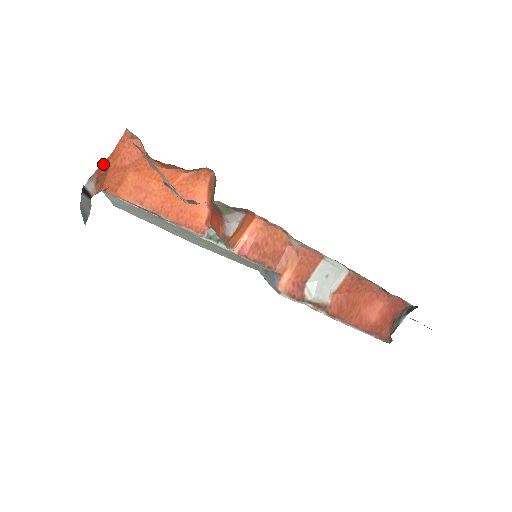
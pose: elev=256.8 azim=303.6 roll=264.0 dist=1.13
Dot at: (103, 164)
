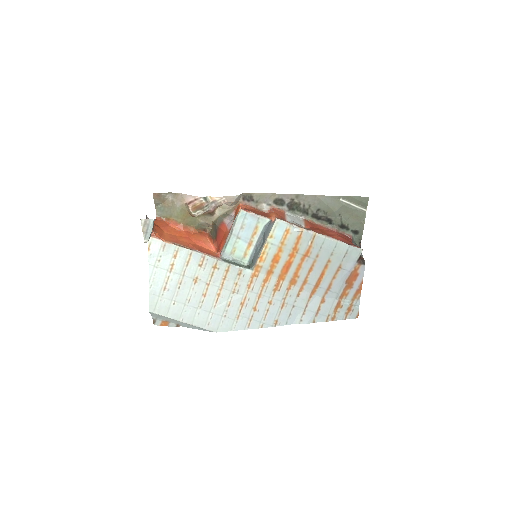
Dot at: occluded
